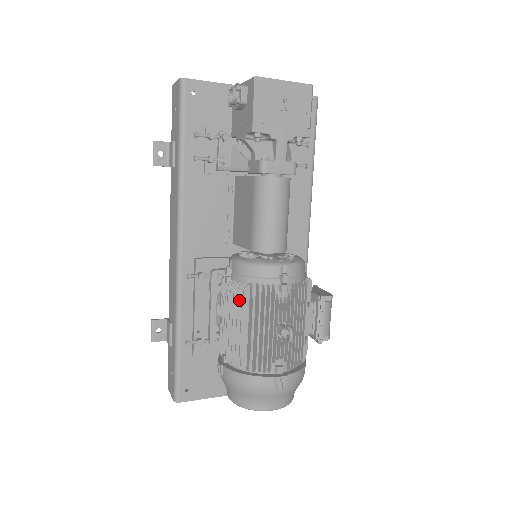
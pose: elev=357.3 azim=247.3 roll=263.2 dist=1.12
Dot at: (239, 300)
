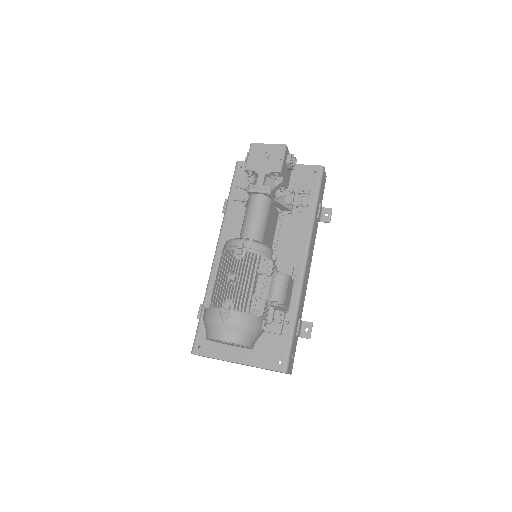
Dot at: (217, 262)
